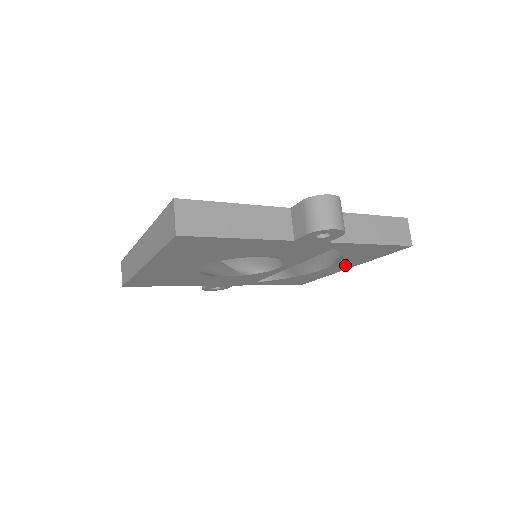
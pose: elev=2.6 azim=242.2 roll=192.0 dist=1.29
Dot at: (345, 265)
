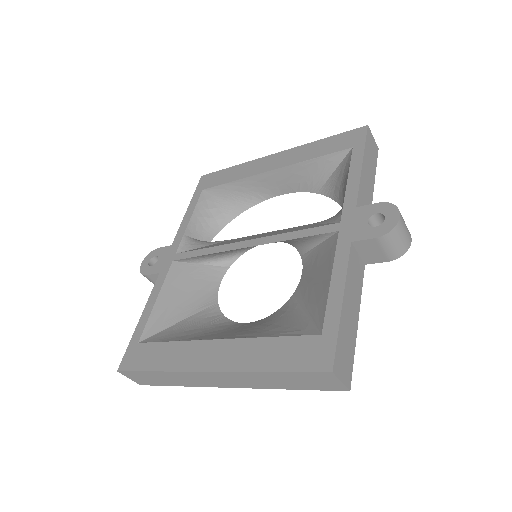
Dot at: occluded
